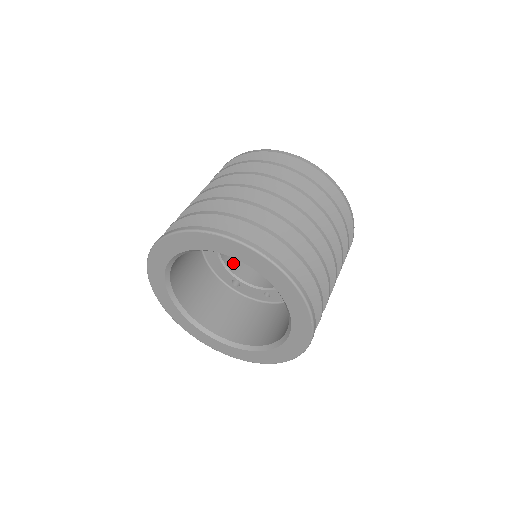
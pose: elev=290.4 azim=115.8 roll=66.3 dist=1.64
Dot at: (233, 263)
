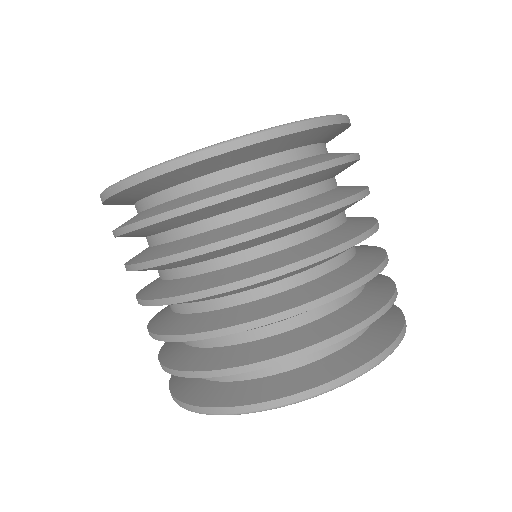
Dot at: occluded
